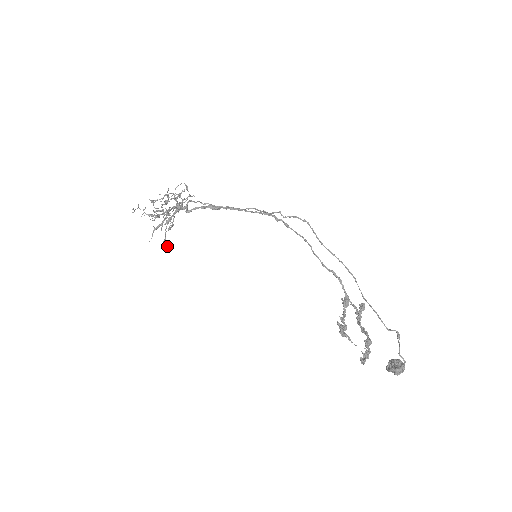
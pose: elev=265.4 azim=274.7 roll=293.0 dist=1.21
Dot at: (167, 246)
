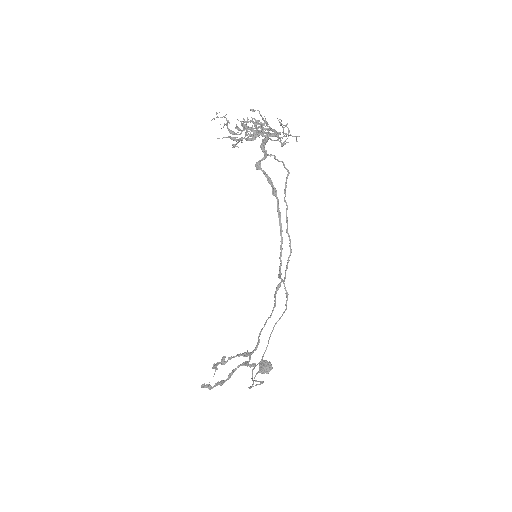
Dot at: occluded
